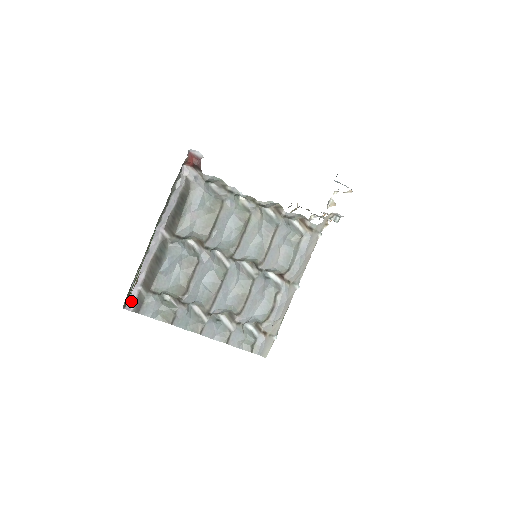
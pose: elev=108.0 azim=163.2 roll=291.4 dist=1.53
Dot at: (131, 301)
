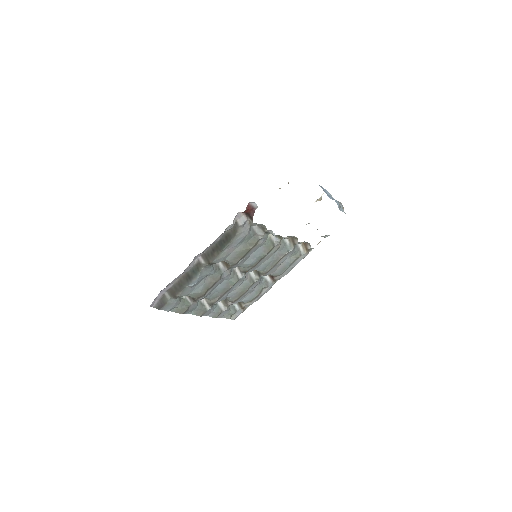
Dot at: (155, 301)
